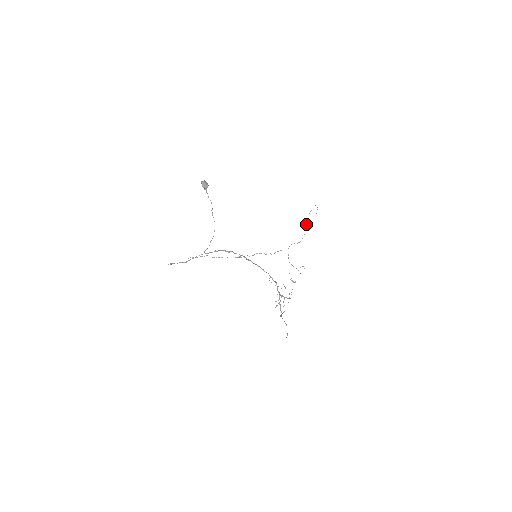
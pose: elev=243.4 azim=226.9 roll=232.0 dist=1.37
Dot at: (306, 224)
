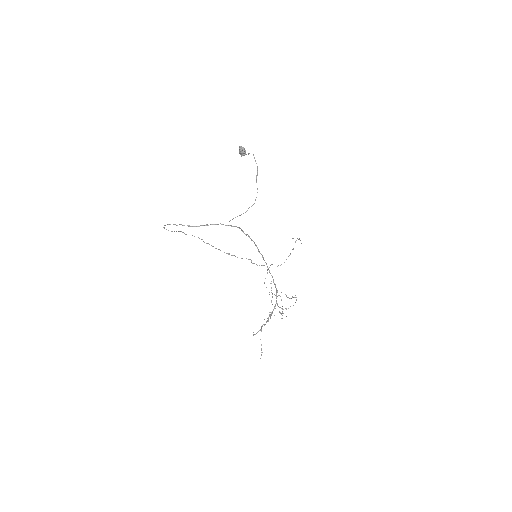
Dot at: (292, 249)
